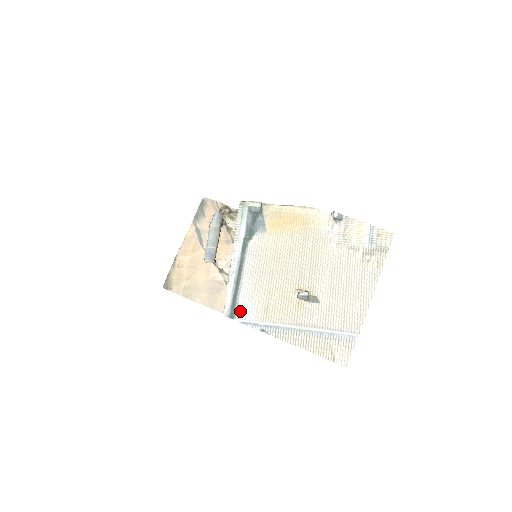
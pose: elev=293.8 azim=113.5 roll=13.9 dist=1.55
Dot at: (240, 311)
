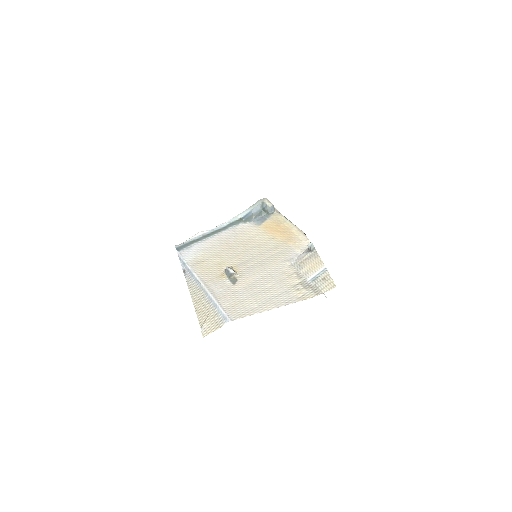
Dot at: (186, 251)
